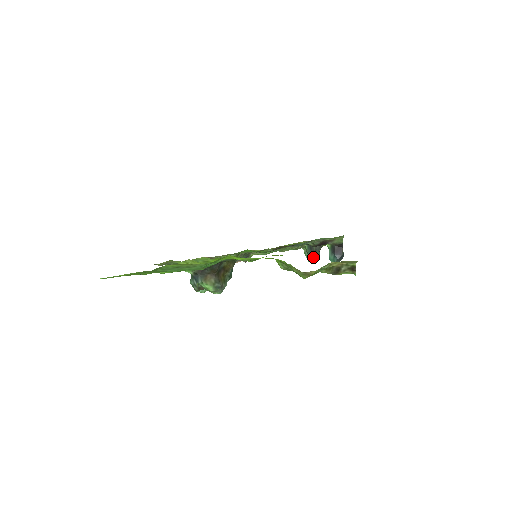
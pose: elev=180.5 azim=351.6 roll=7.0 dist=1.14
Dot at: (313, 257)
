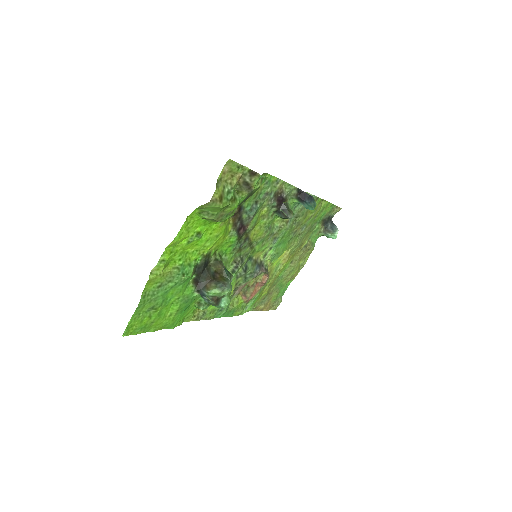
Dot at: (286, 216)
